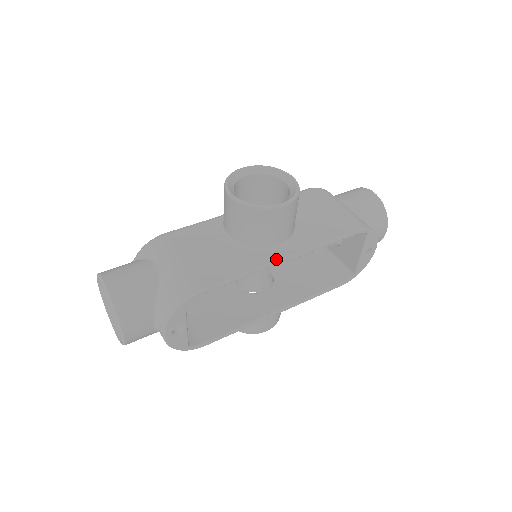
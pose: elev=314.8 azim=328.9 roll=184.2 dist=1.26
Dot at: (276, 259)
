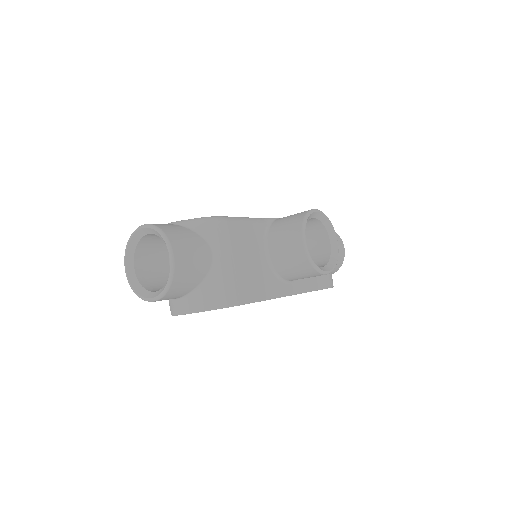
Dot at: (286, 294)
